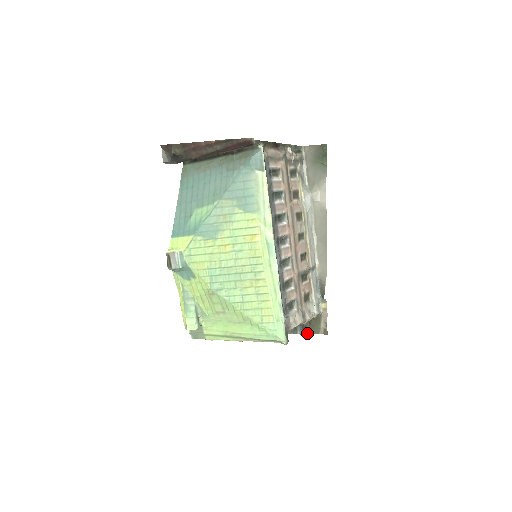
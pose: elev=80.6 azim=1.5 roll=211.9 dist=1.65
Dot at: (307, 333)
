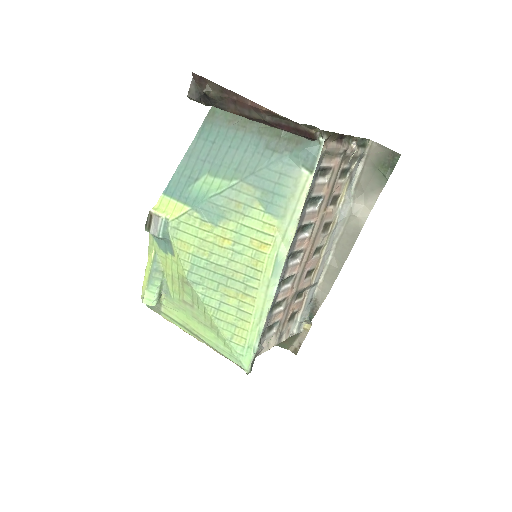
Dot at: occluded
